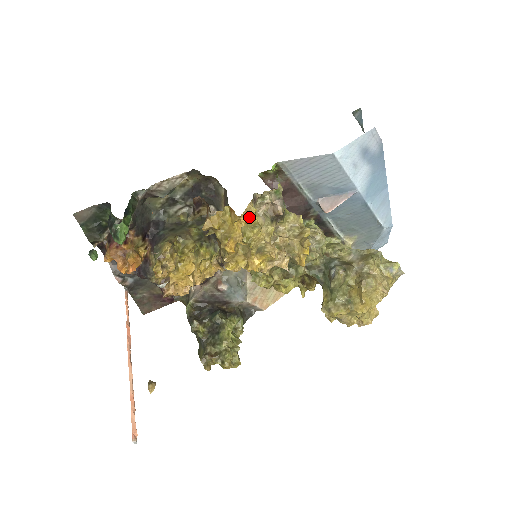
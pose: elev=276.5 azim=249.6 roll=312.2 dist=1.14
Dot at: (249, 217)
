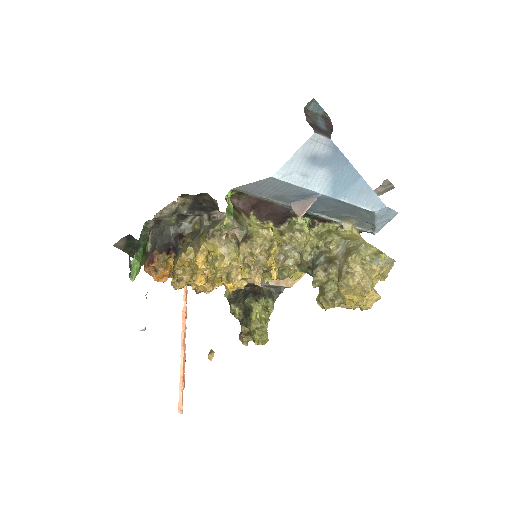
Dot at: (211, 251)
